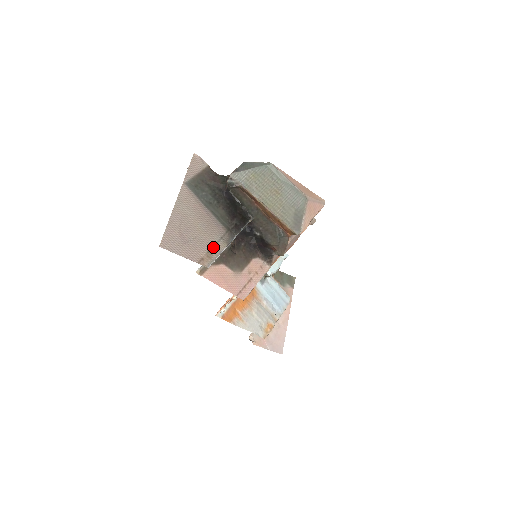
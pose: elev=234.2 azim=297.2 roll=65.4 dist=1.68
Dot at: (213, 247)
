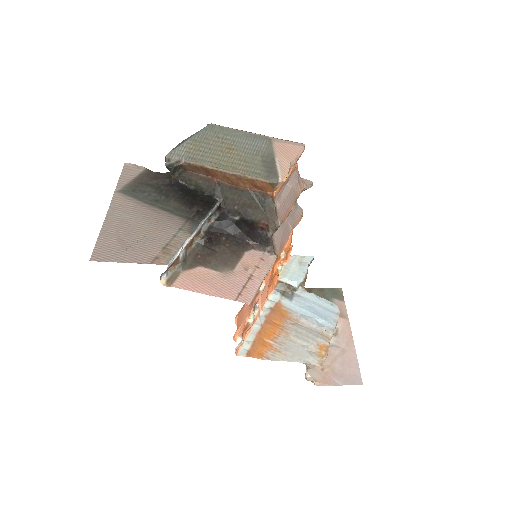
Dot at: (170, 241)
